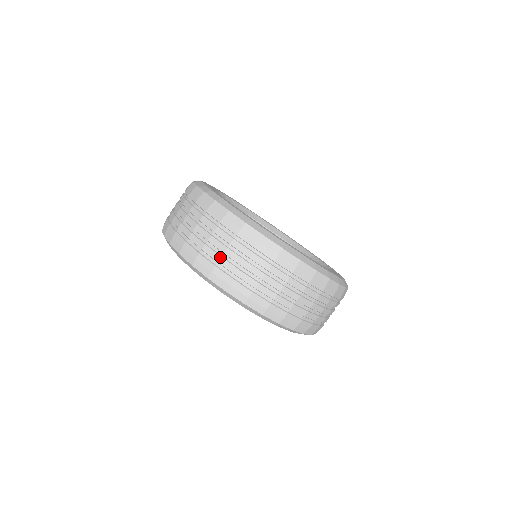
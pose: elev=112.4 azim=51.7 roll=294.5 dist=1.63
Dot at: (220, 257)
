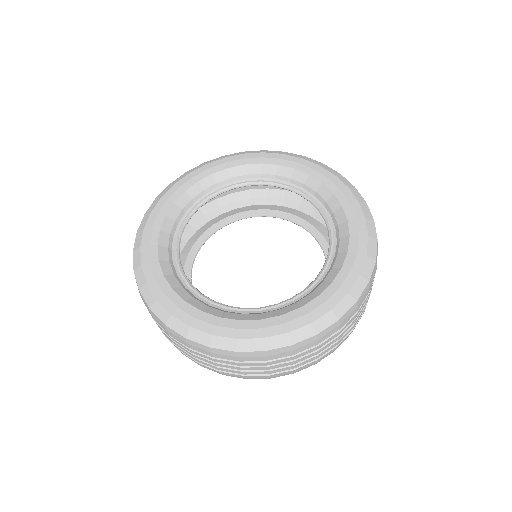
Dot at: (267, 372)
